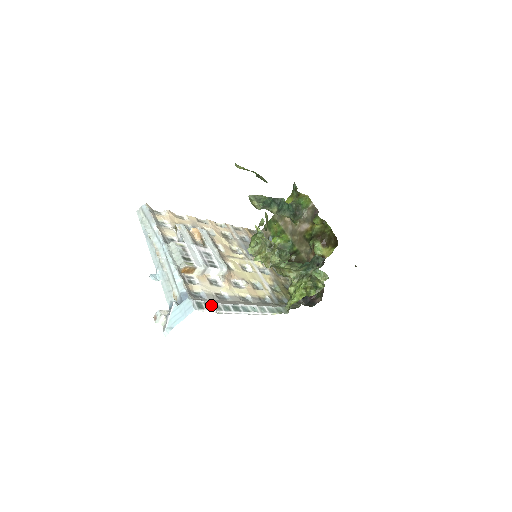
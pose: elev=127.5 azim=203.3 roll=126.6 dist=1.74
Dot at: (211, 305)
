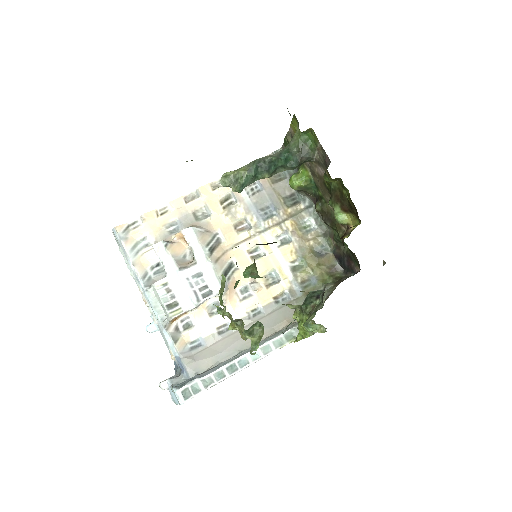
Dot at: (199, 385)
